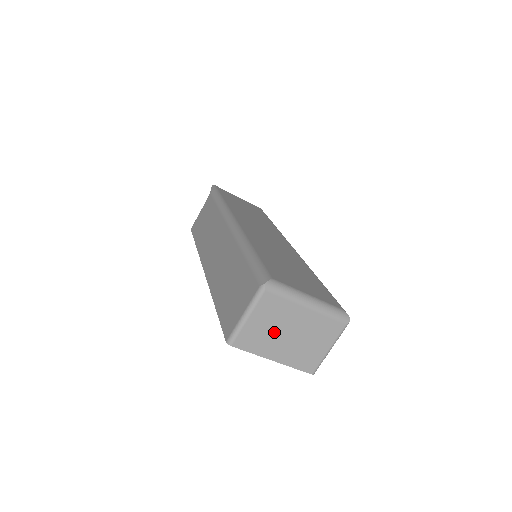
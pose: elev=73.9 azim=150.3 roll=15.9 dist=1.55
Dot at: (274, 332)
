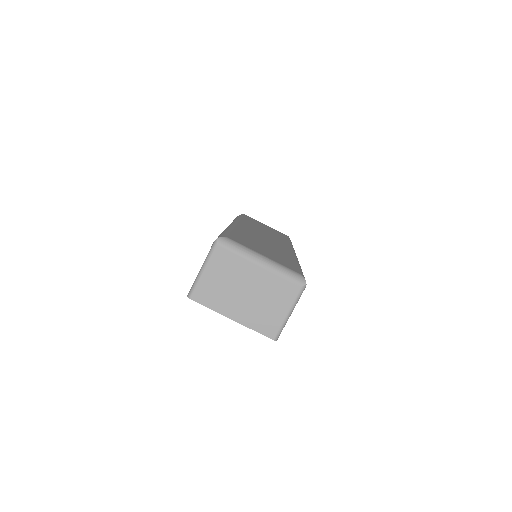
Dot at: (230, 288)
